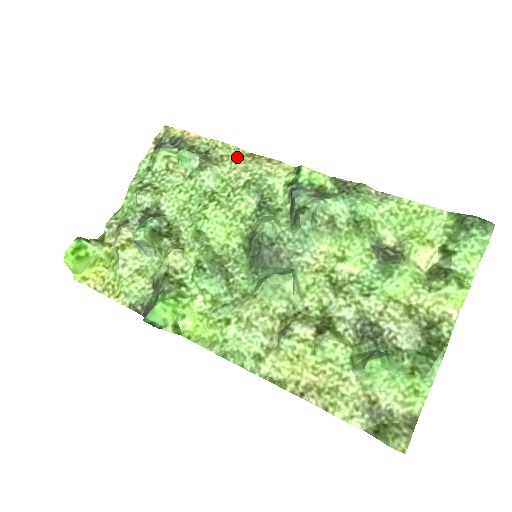
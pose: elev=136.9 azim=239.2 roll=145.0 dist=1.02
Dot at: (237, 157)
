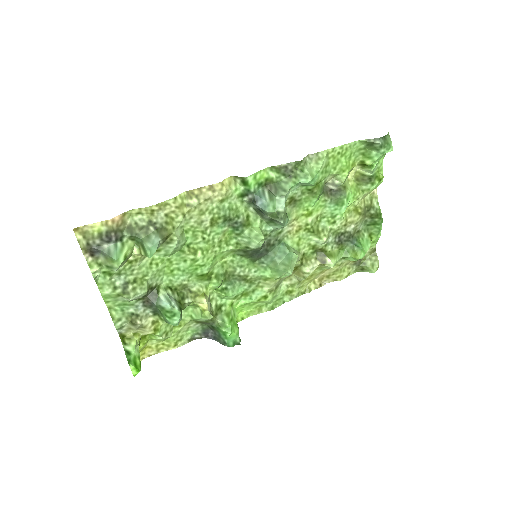
Dot at: (184, 208)
